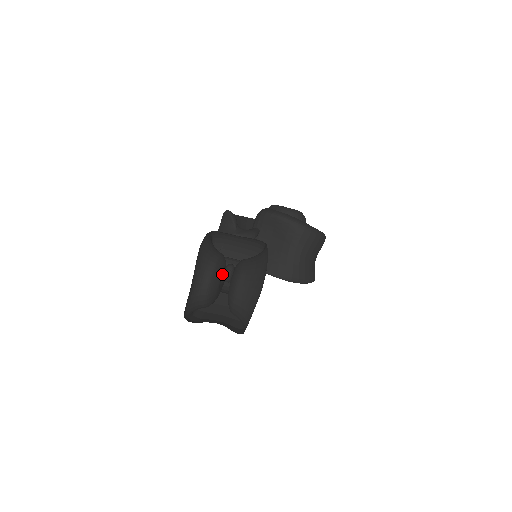
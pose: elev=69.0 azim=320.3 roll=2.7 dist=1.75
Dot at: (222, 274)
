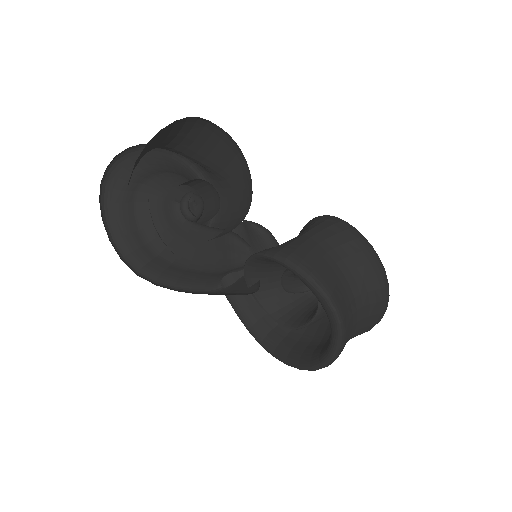
Dot at: (181, 196)
